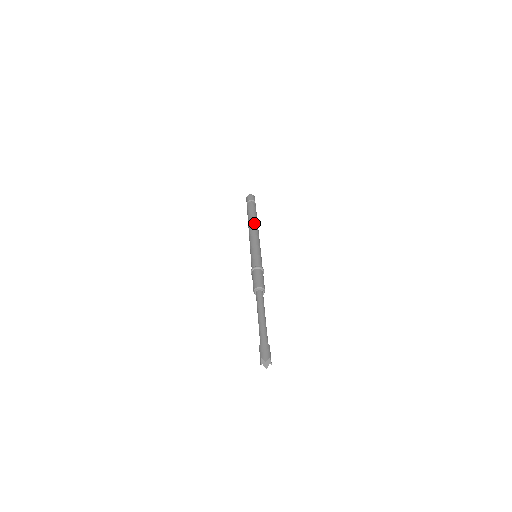
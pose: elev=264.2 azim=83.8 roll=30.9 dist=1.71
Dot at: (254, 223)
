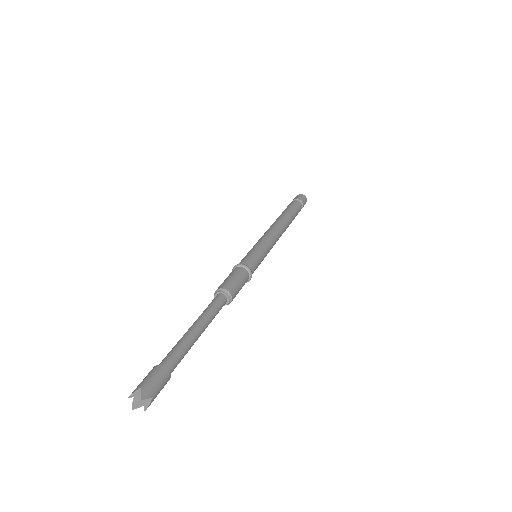
Dot at: (285, 223)
